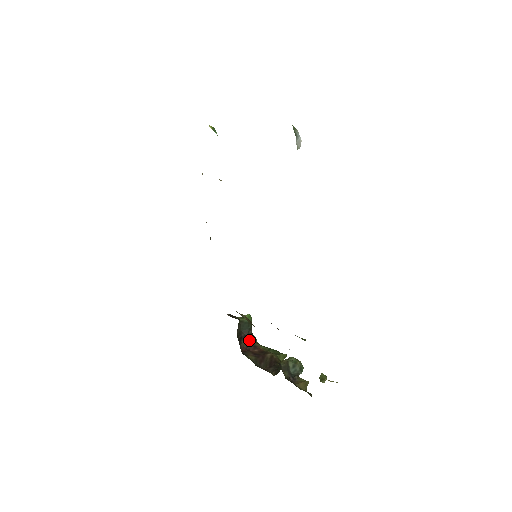
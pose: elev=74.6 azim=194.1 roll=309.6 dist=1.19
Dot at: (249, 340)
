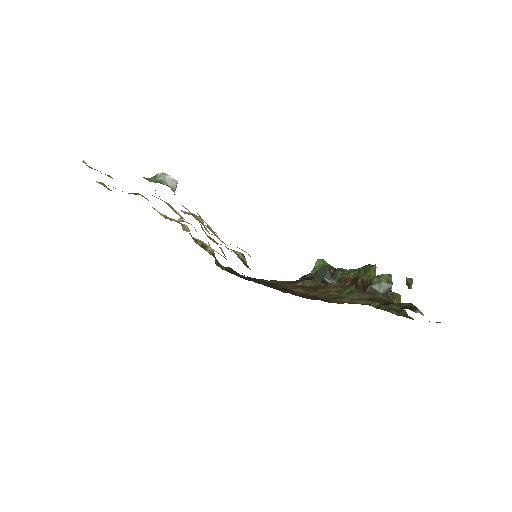
Dot at: (337, 278)
